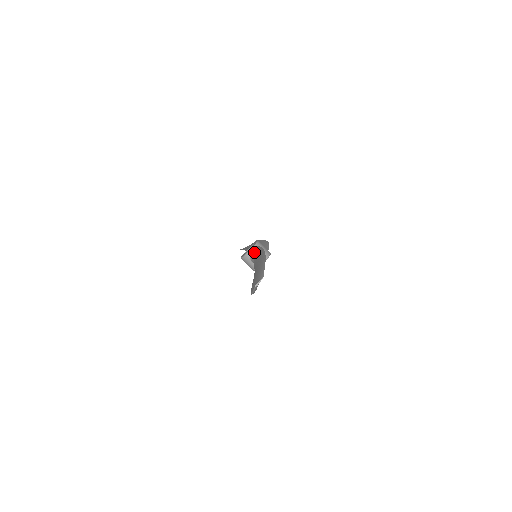
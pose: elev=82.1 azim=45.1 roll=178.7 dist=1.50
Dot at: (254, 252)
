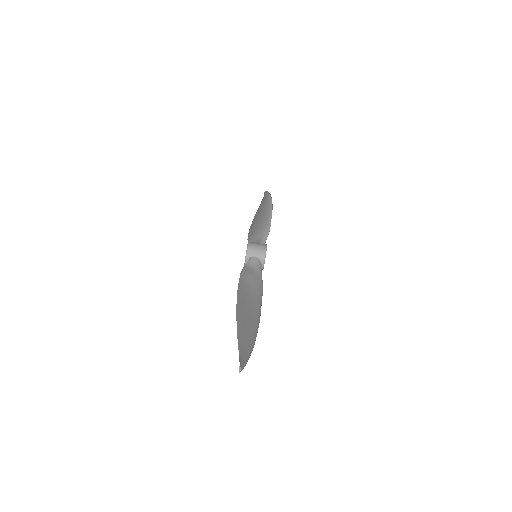
Dot at: occluded
